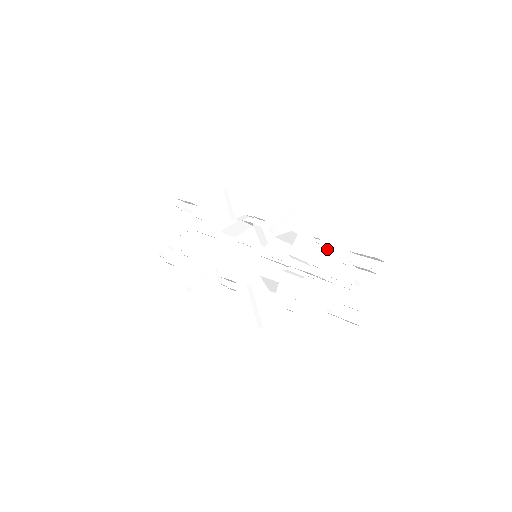
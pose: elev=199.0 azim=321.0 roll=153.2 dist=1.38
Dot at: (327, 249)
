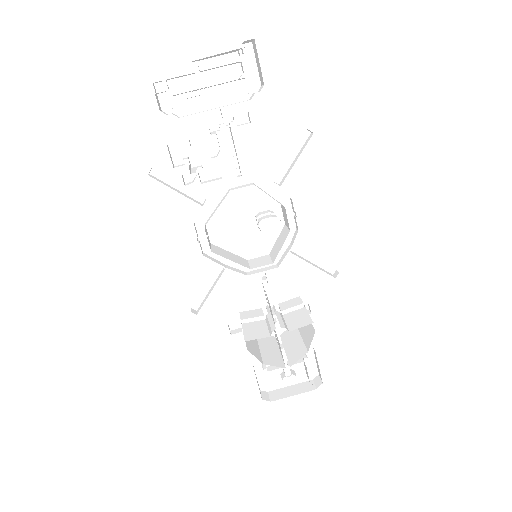
Dot at: occluded
